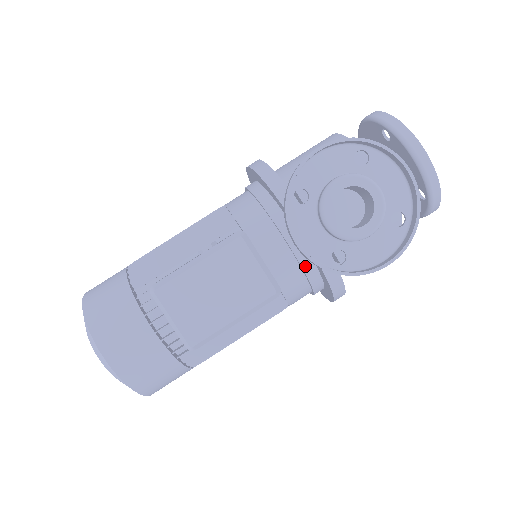
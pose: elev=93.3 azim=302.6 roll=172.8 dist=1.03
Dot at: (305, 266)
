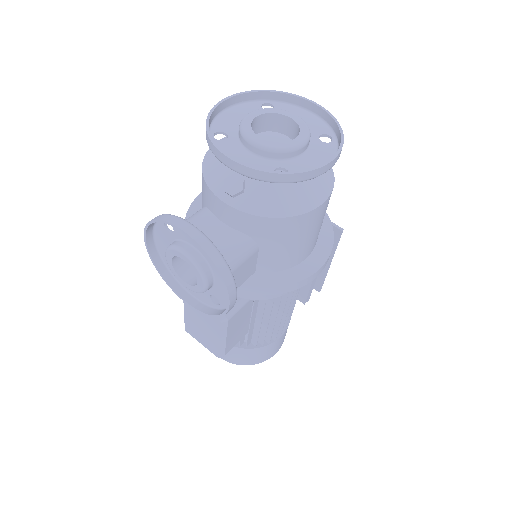
Dot at: occluded
